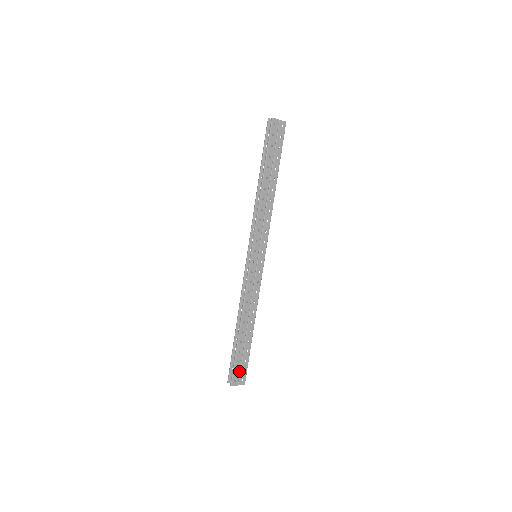
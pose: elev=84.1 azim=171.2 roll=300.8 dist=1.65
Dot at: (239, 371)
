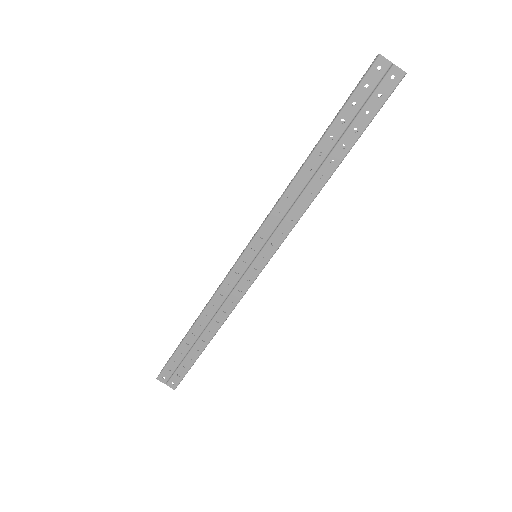
Dot at: (173, 371)
